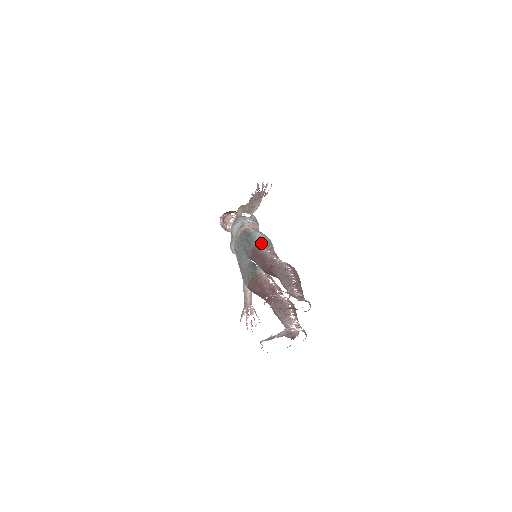
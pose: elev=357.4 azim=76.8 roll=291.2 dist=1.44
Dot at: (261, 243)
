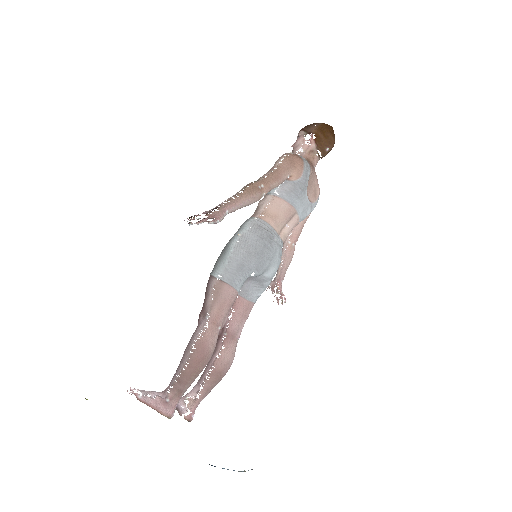
Dot at: (216, 275)
